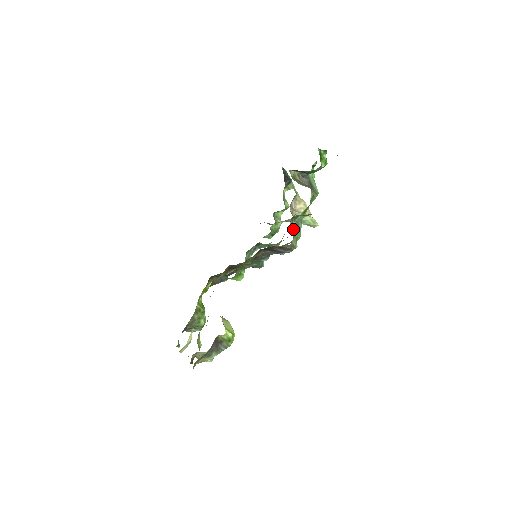
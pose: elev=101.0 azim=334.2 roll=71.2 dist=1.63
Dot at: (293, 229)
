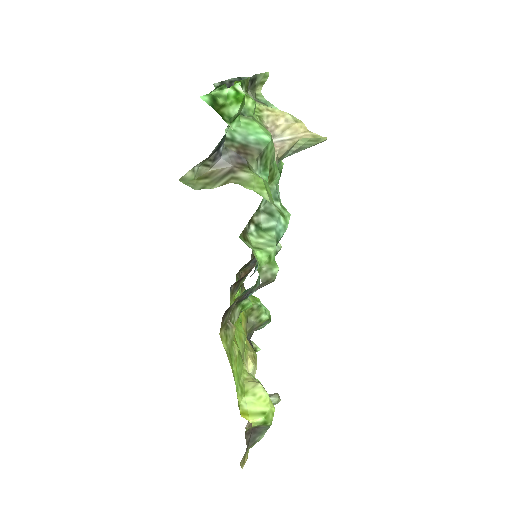
Dot at: (263, 230)
